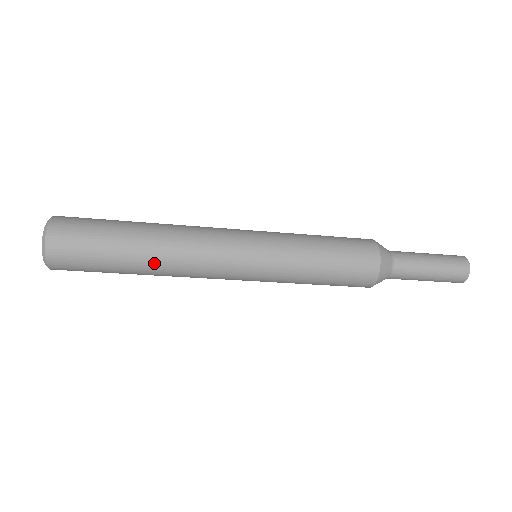
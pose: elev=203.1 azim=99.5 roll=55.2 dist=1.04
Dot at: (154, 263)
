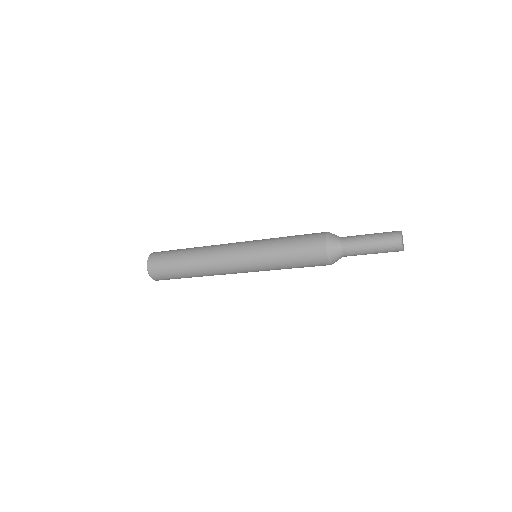
Dot at: (196, 264)
